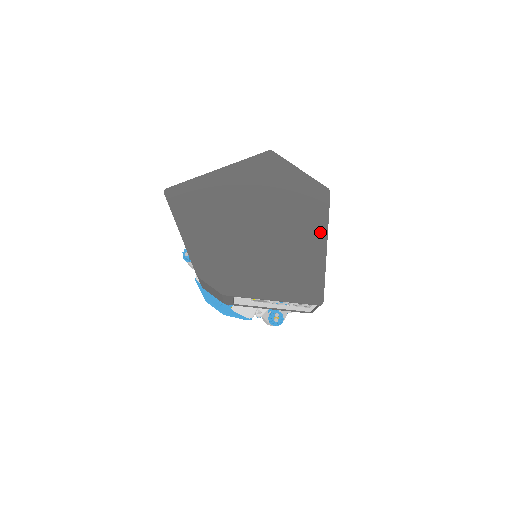
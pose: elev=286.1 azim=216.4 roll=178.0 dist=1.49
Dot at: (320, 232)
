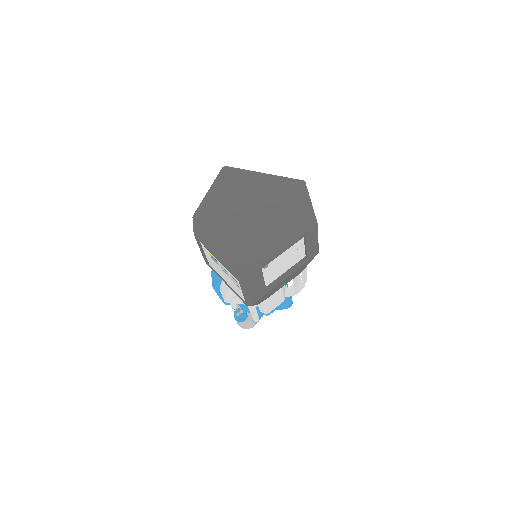
Dot at: (285, 242)
